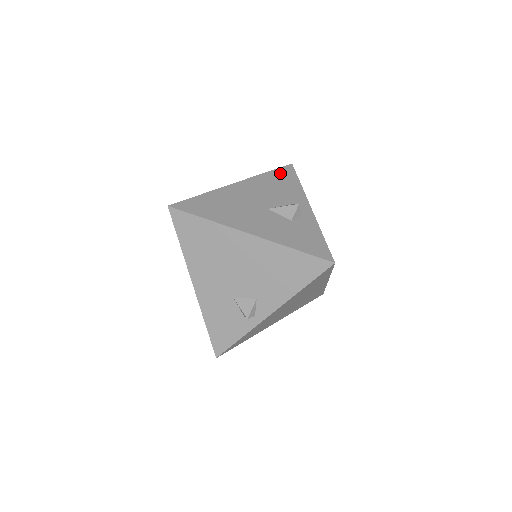
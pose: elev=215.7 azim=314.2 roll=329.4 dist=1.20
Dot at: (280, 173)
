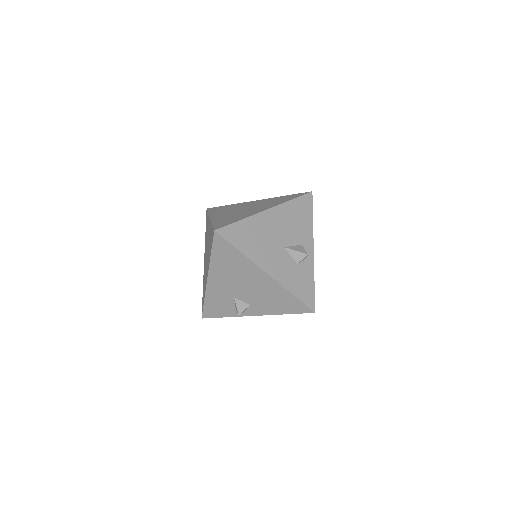
Dot at: (301, 203)
